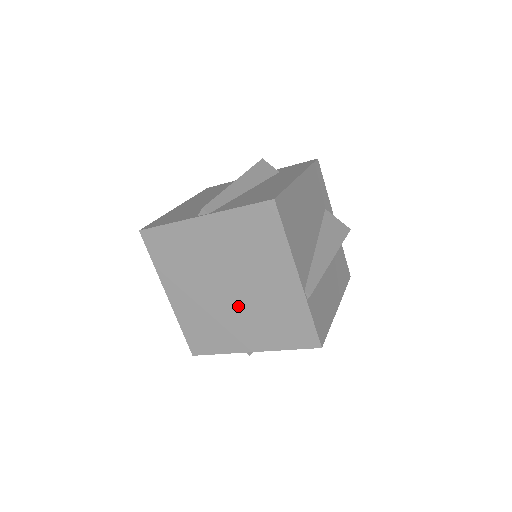
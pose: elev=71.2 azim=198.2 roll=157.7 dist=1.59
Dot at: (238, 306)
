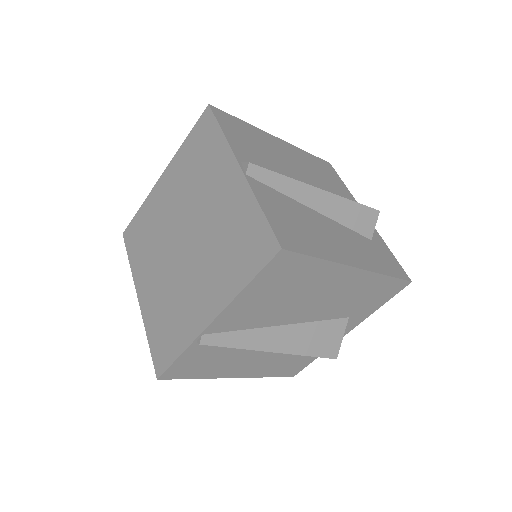
Dot at: (171, 260)
